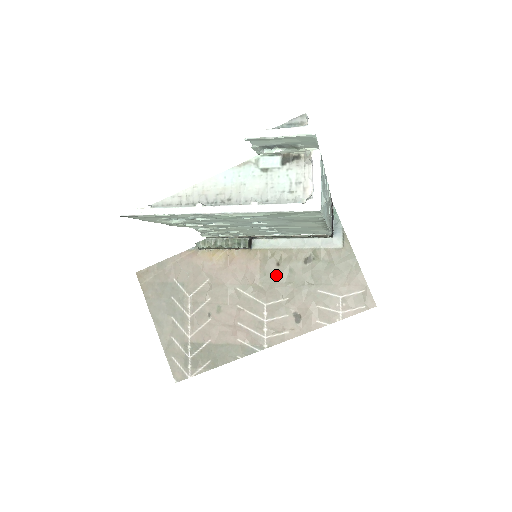
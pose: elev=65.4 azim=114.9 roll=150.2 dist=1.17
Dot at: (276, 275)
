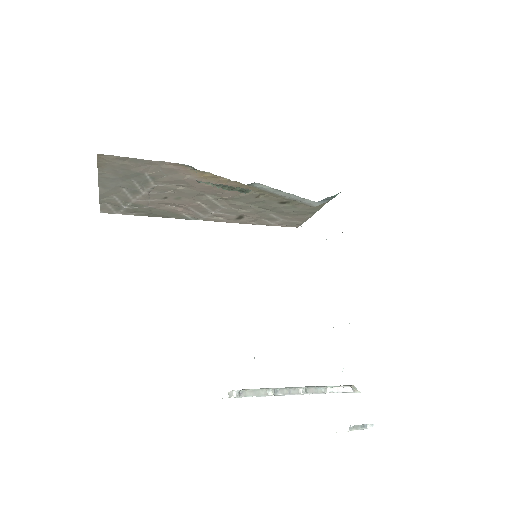
Dot at: (249, 201)
